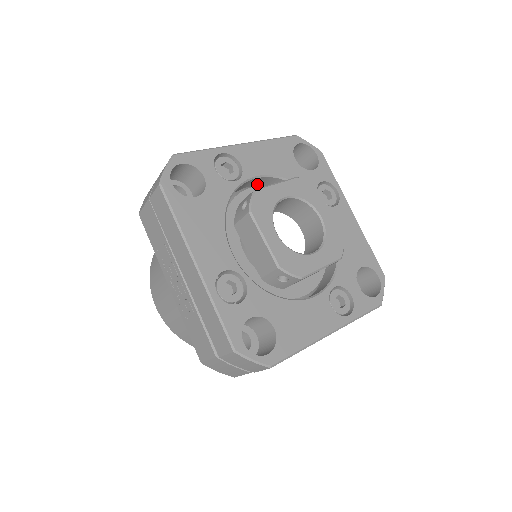
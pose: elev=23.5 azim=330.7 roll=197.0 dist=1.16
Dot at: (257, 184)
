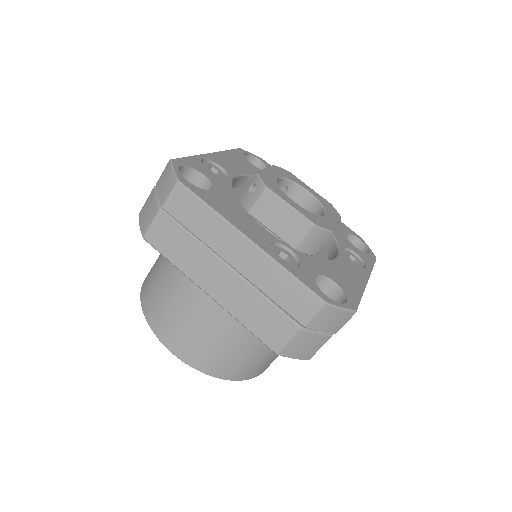
Dot at: occluded
